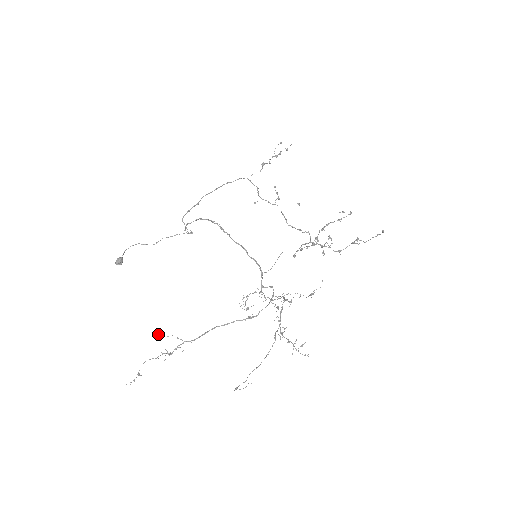
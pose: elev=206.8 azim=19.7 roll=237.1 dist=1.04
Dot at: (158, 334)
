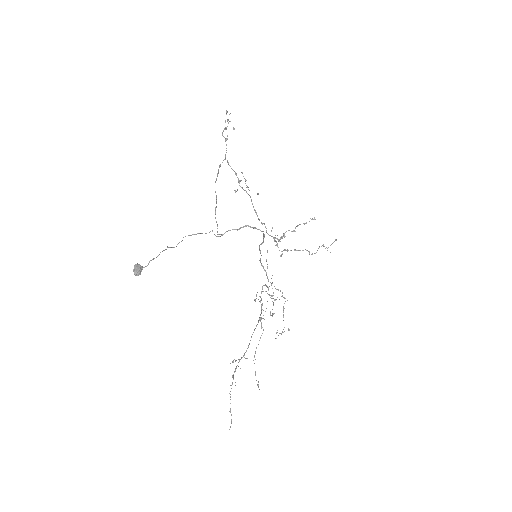
Dot at: occluded
